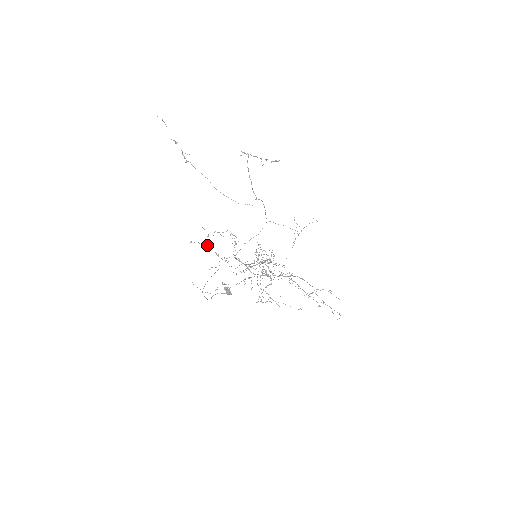
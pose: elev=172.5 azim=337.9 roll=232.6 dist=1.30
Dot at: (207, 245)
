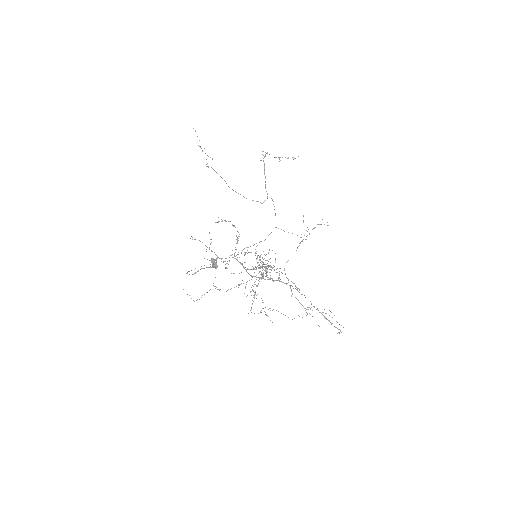
Dot at: occluded
